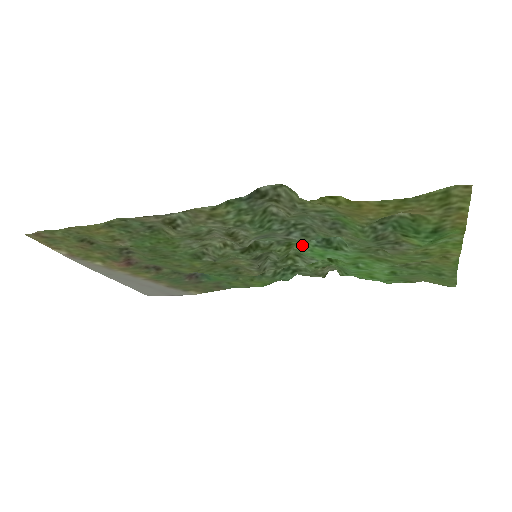
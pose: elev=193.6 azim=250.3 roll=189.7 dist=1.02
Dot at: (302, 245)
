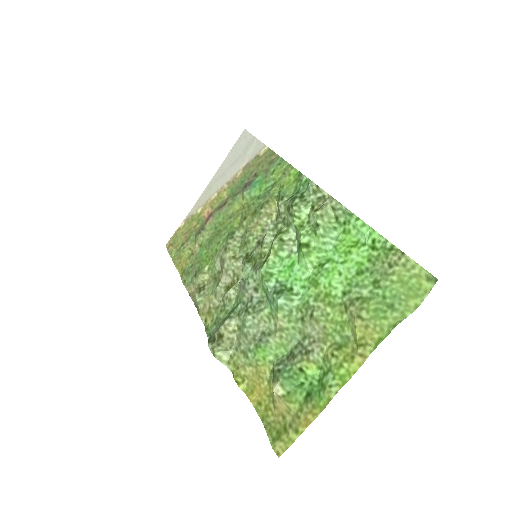
Dot at: (271, 269)
